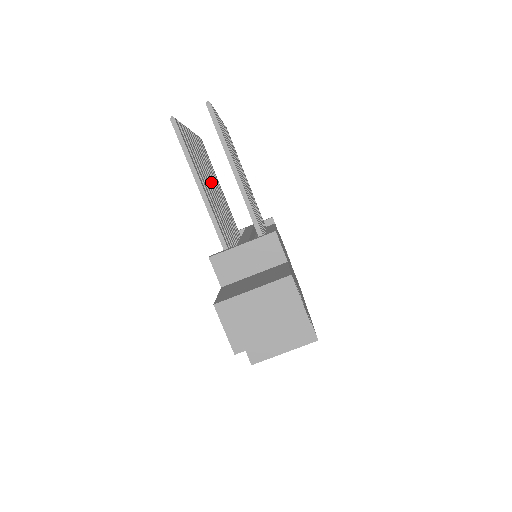
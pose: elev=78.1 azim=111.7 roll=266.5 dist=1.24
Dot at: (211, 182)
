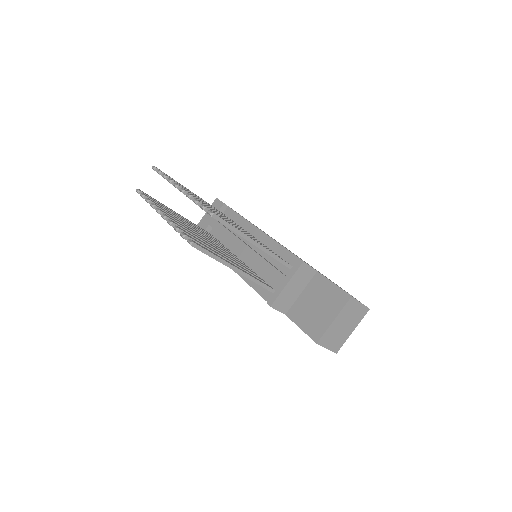
Dot at: (198, 234)
